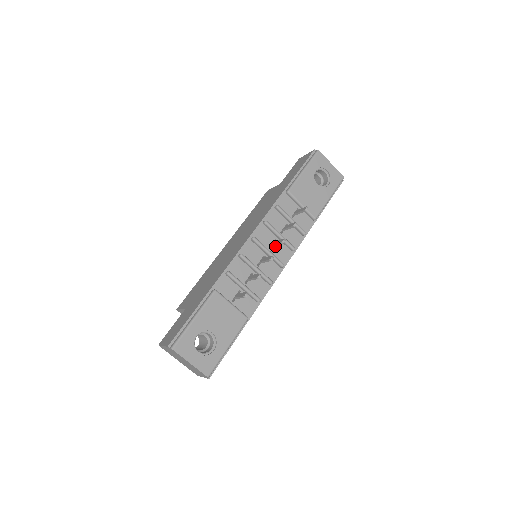
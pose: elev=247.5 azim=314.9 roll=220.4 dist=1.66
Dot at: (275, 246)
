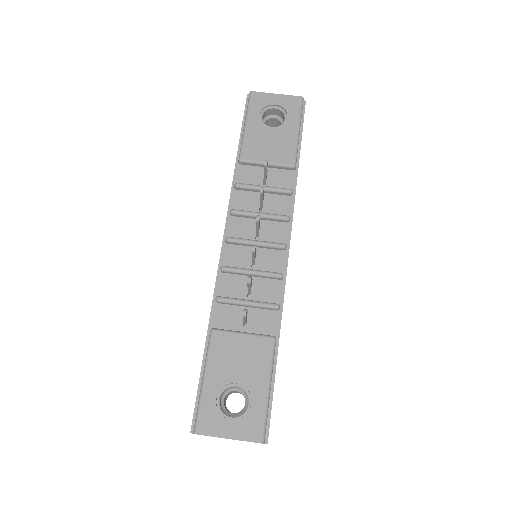
Dot at: (262, 230)
